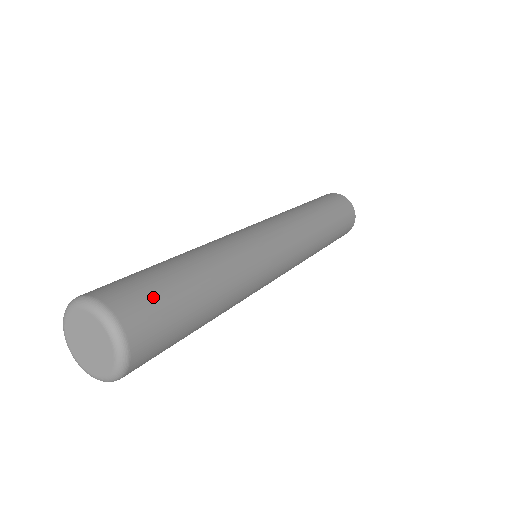
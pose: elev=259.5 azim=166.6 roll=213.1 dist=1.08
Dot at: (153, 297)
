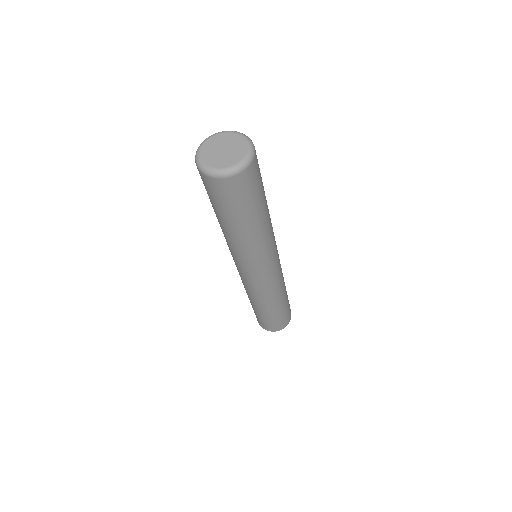
Dot at: occluded
